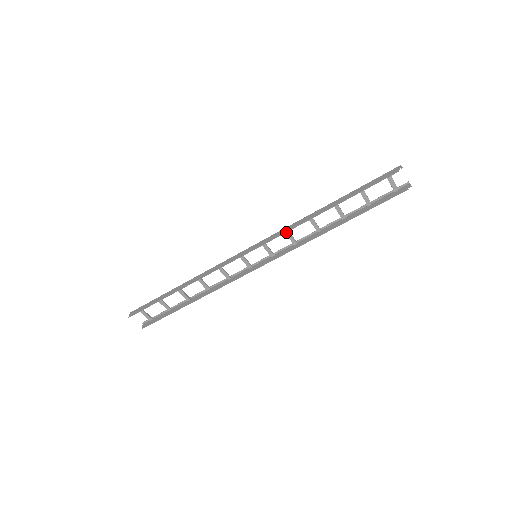
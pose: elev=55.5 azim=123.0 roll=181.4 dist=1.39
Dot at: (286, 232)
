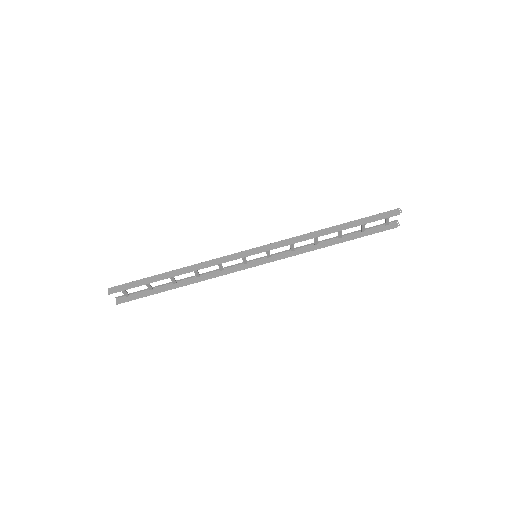
Dot at: (291, 241)
